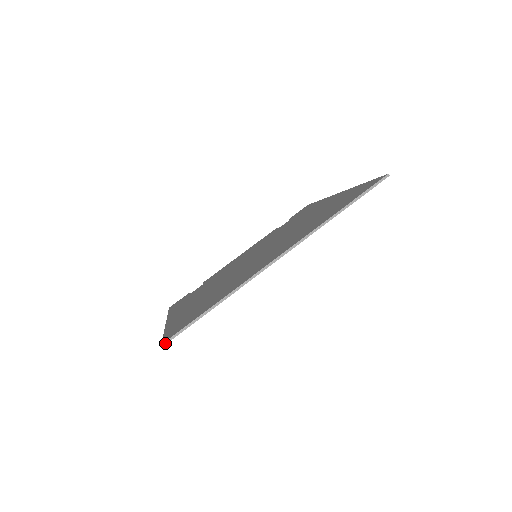
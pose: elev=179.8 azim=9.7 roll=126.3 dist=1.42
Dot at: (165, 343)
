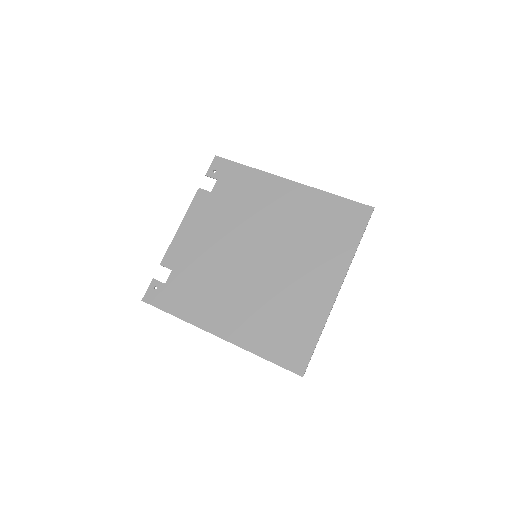
Dot at: occluded
